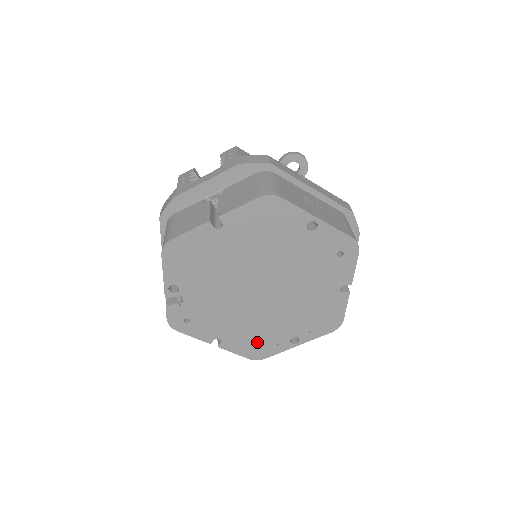
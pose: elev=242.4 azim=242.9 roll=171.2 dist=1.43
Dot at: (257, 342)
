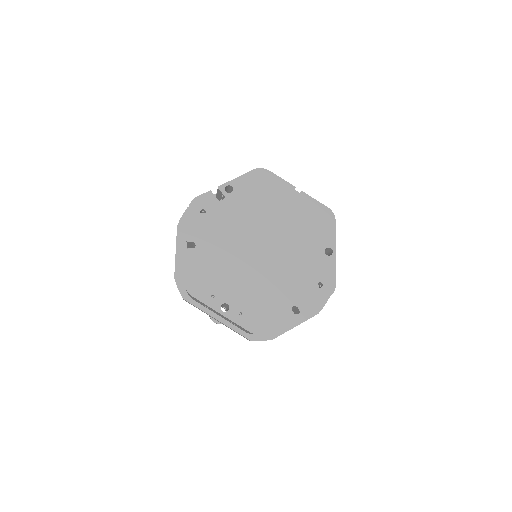
Dot at: (207, 278)
